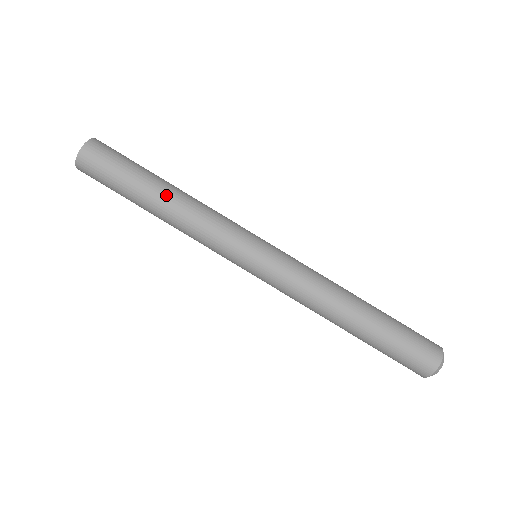
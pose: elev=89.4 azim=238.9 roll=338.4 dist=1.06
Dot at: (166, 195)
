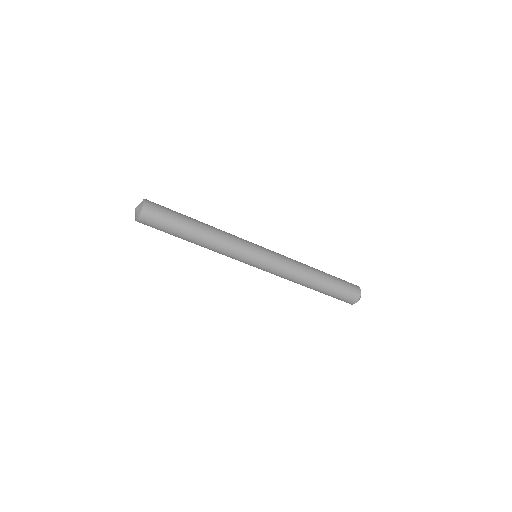
Dot at: (200, 235)
